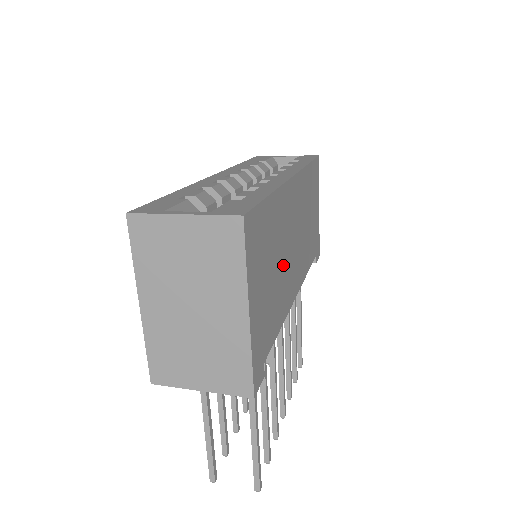
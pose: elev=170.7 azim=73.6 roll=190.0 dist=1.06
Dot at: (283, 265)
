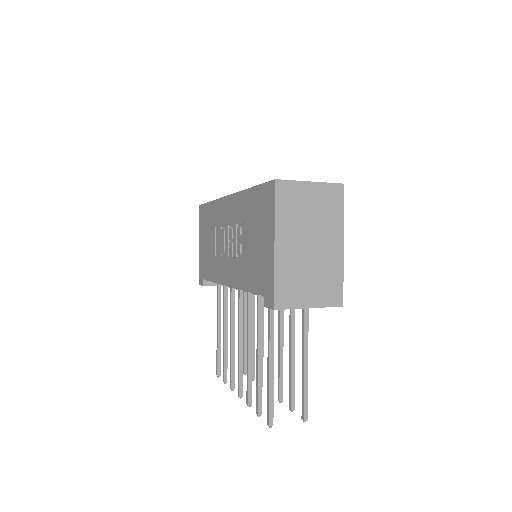
Dot at: occluded
